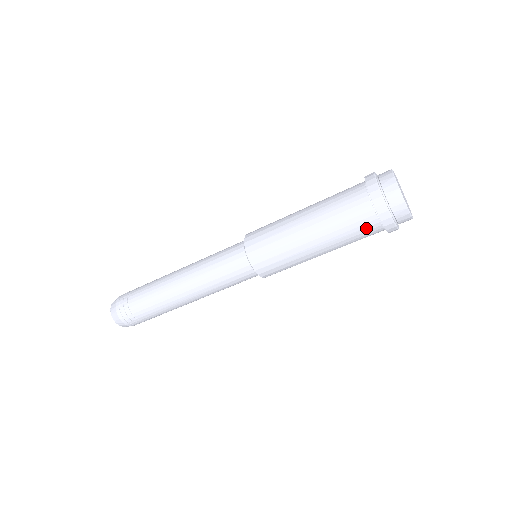
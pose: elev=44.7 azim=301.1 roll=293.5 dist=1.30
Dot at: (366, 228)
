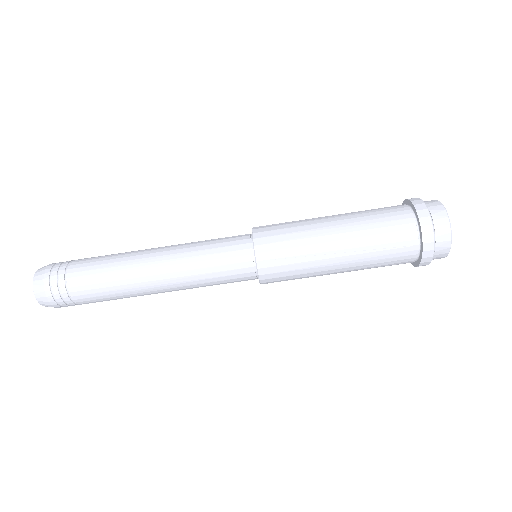
Dot at: (397, 221)
